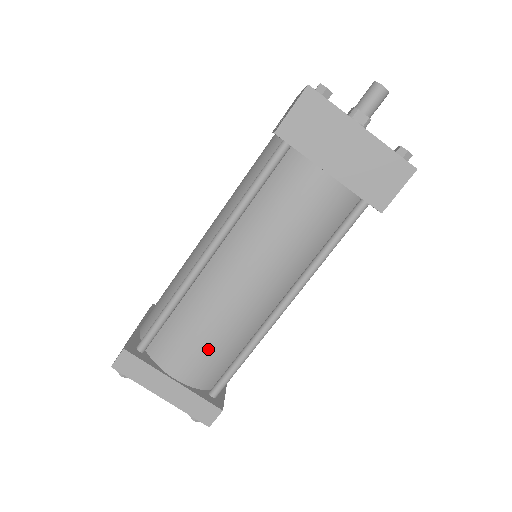
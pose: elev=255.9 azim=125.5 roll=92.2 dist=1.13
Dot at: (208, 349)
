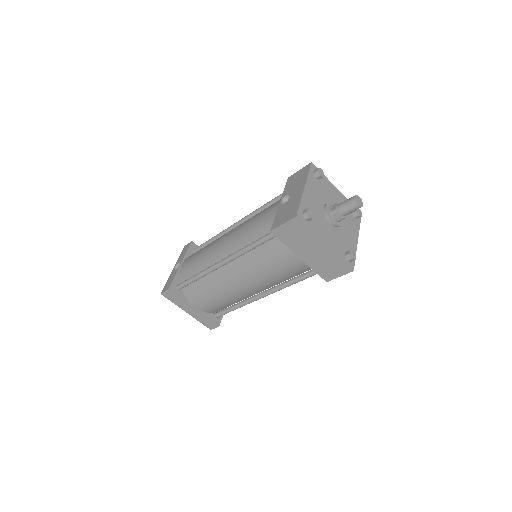
Dot at: (215, 302)
